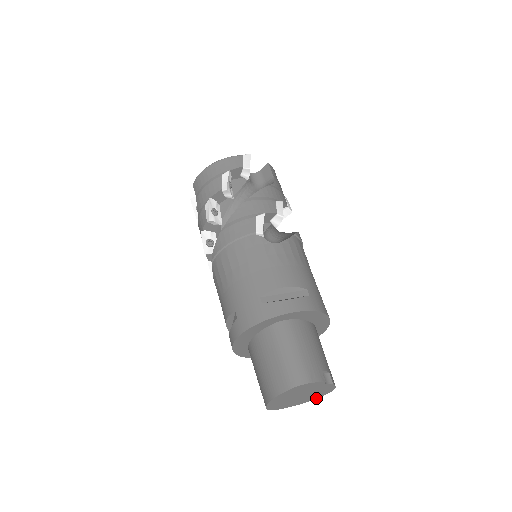
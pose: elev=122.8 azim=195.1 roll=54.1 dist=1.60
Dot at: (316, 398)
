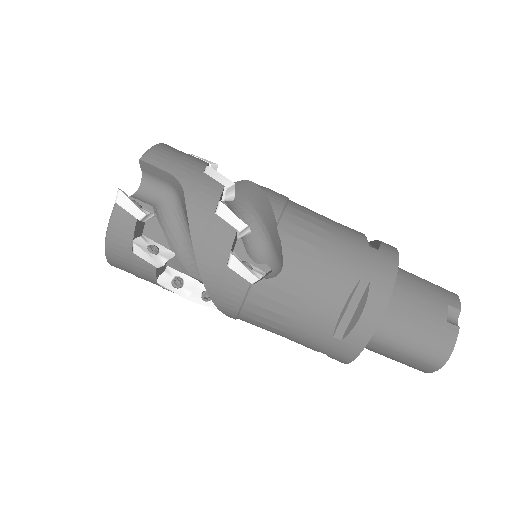
Dot at: occluded
